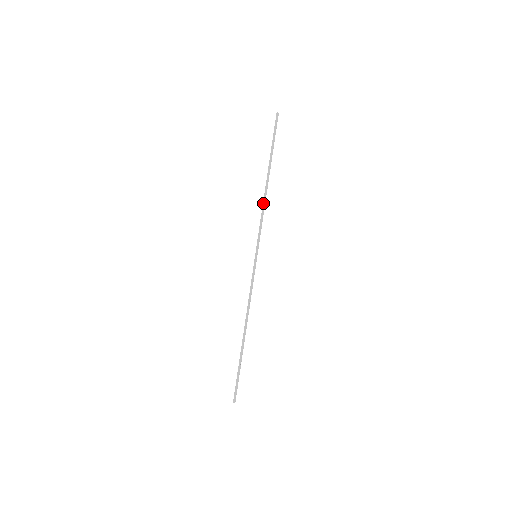
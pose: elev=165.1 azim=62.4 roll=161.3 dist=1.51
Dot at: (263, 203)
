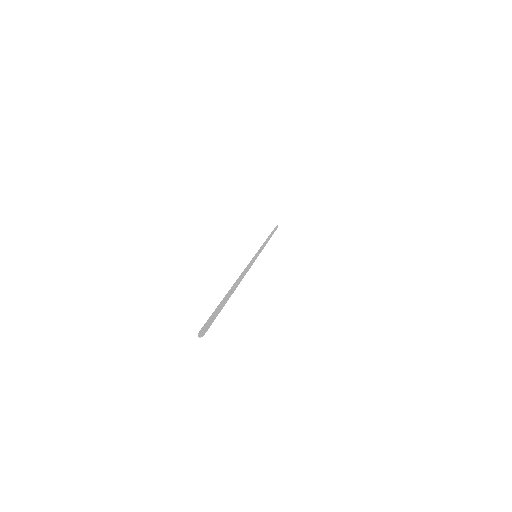
Dot at: (265, 241)
